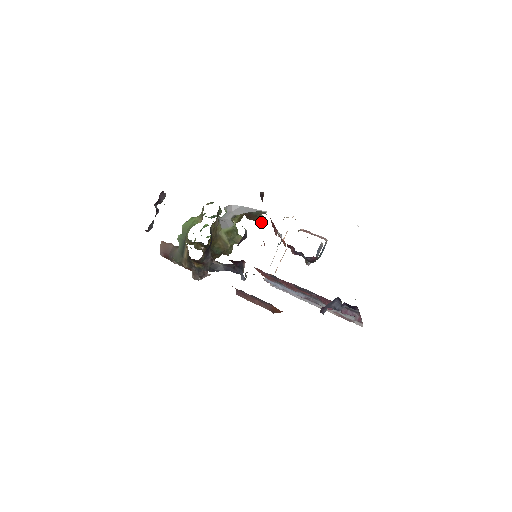
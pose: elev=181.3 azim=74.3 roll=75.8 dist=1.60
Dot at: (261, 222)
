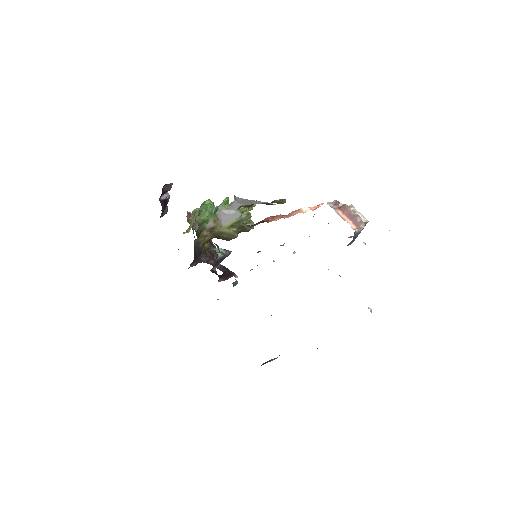
Dot at: (281, 203)
